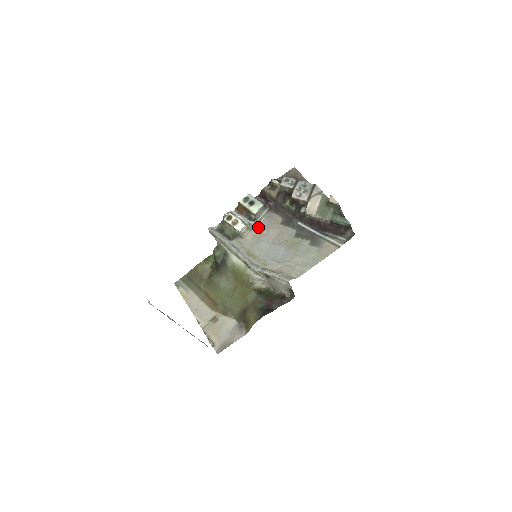
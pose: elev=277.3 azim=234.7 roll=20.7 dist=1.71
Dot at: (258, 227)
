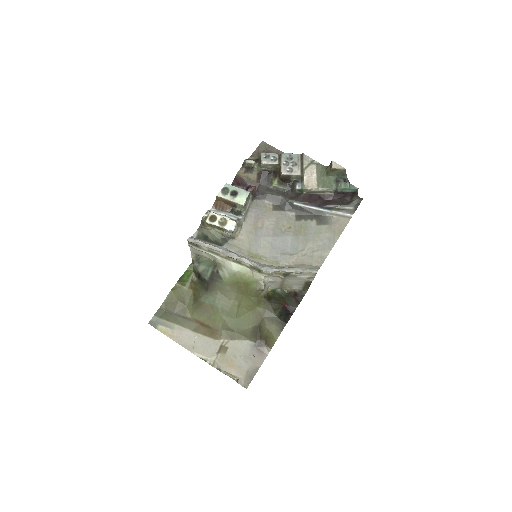
Dot at: (248, 221)
